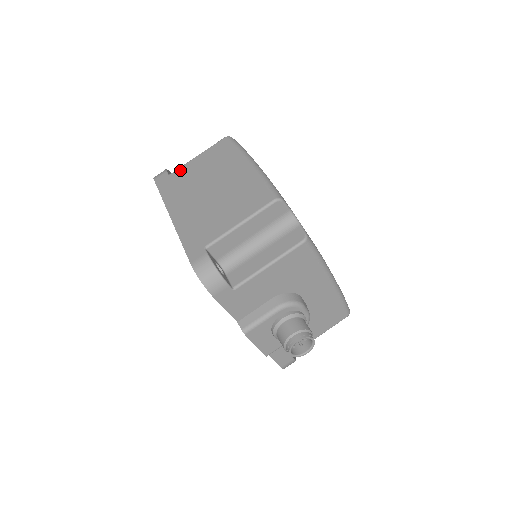
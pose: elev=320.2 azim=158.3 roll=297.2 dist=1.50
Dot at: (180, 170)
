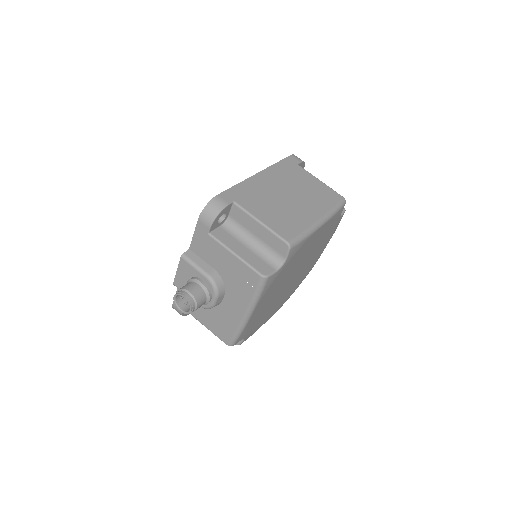
Dot at: (304, 171)
